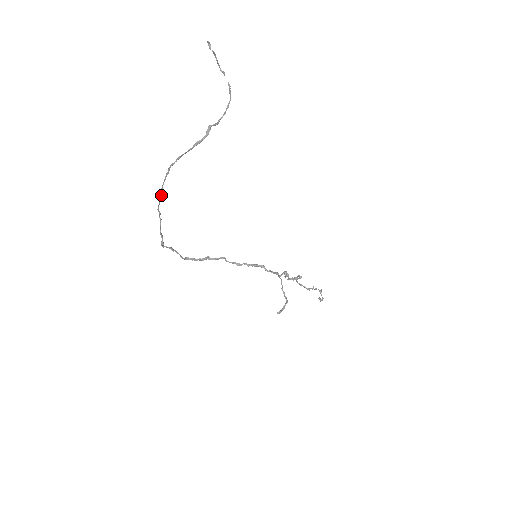
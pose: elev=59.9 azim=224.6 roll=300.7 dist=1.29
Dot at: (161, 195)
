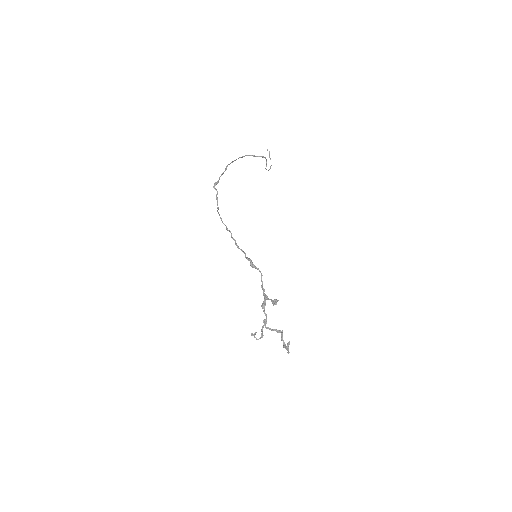
Dot at: occluded
